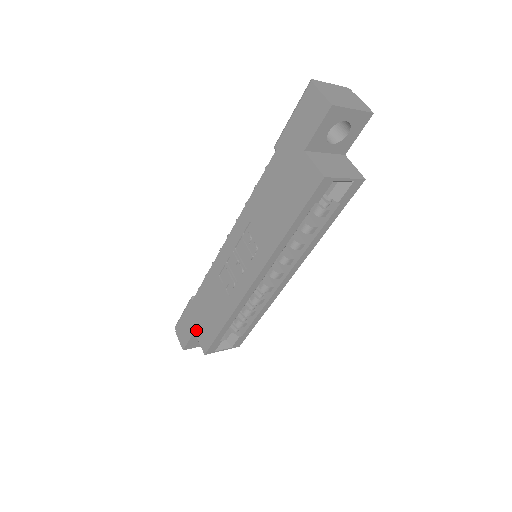
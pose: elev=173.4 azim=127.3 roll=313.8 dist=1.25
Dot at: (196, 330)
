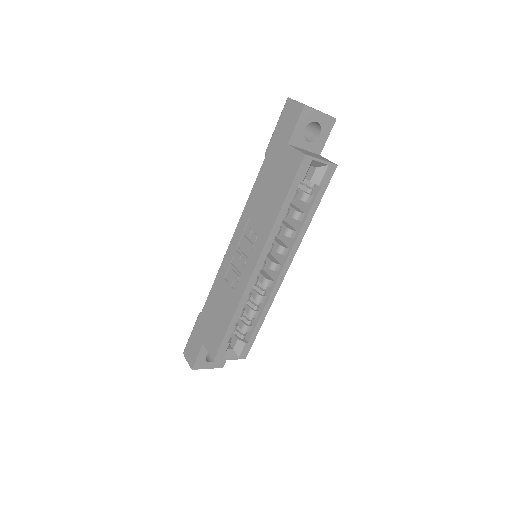
Dot at: (204, 341)
